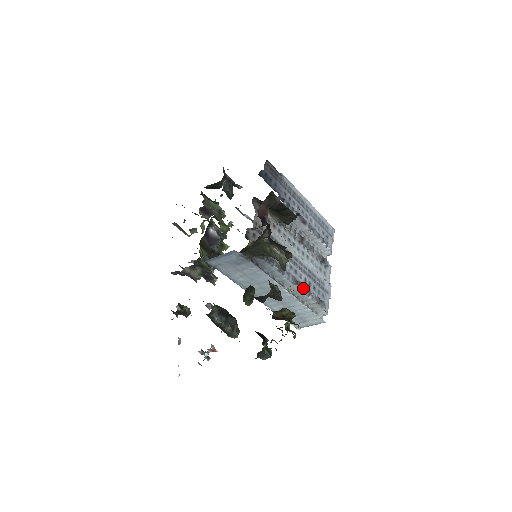
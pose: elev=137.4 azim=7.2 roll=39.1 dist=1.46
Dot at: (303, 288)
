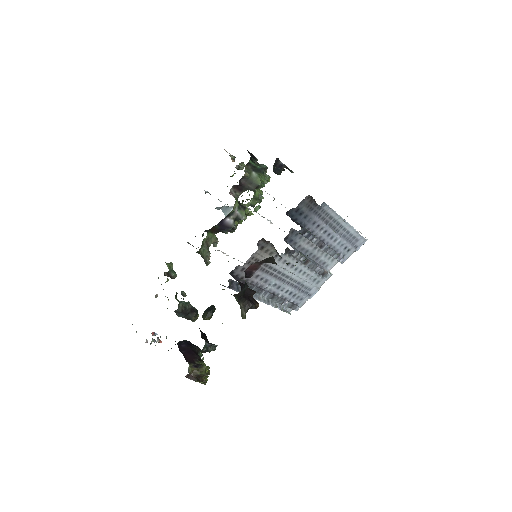
Dot at: (277, 300)
